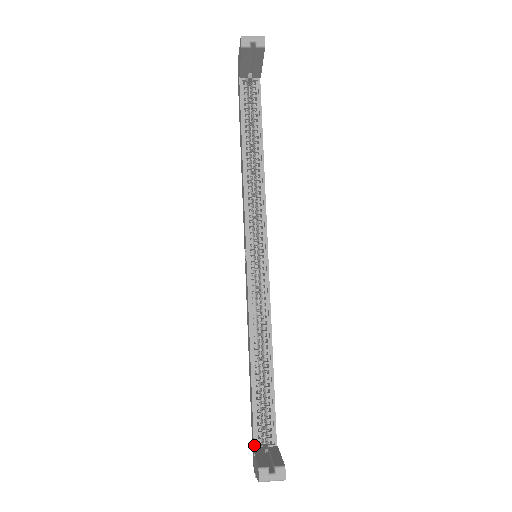
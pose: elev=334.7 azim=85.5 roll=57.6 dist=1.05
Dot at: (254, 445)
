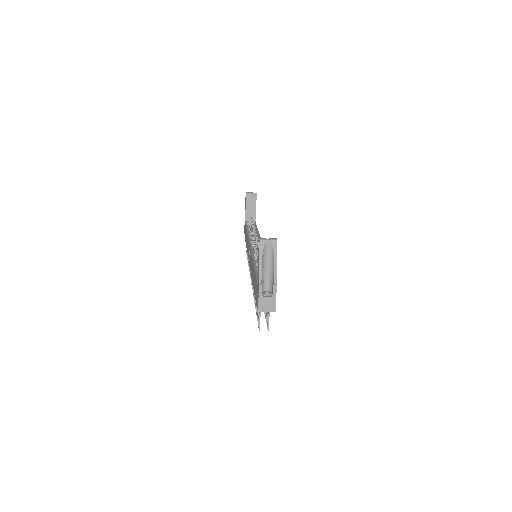
Dot at: (257, 282)
